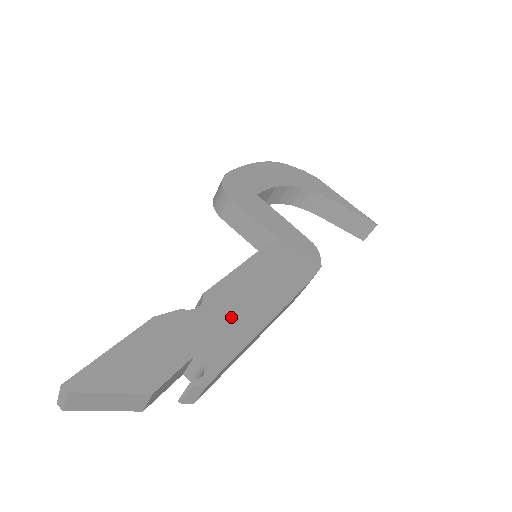
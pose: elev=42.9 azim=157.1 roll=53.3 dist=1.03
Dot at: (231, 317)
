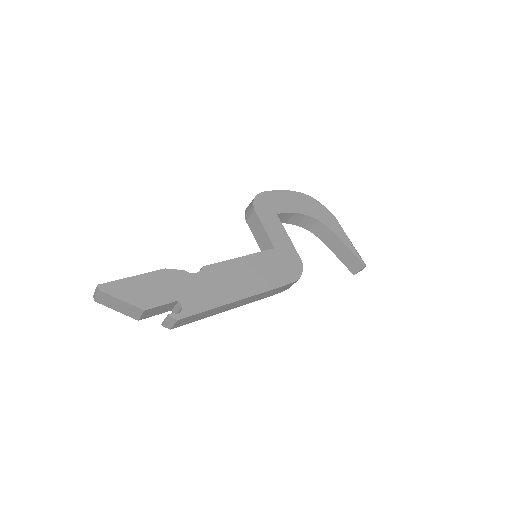
Dot at: (214, 287)
